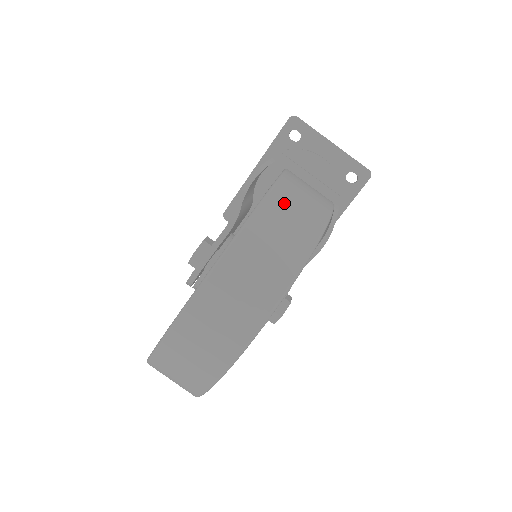
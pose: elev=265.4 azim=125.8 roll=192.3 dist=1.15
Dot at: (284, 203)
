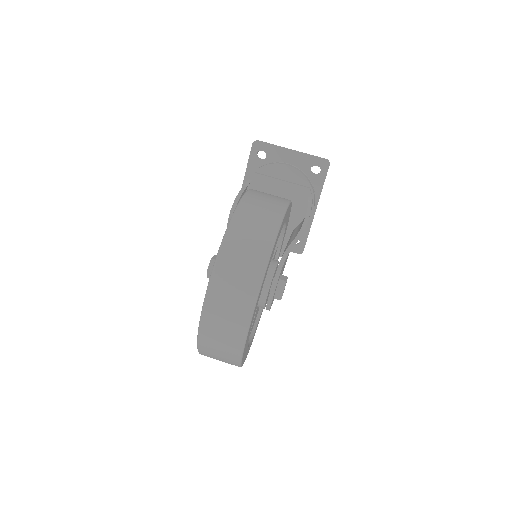
Dot at: (246, 217)
